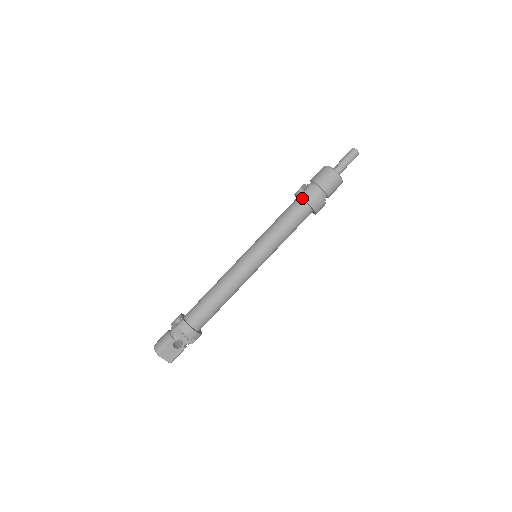
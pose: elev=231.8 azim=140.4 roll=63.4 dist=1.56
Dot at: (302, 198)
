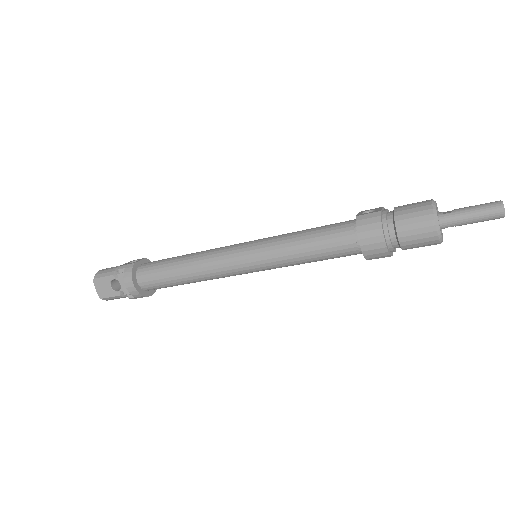
Dot at: (356, 219)
